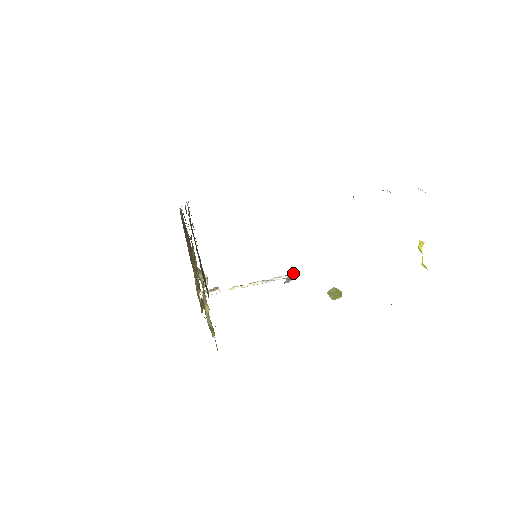
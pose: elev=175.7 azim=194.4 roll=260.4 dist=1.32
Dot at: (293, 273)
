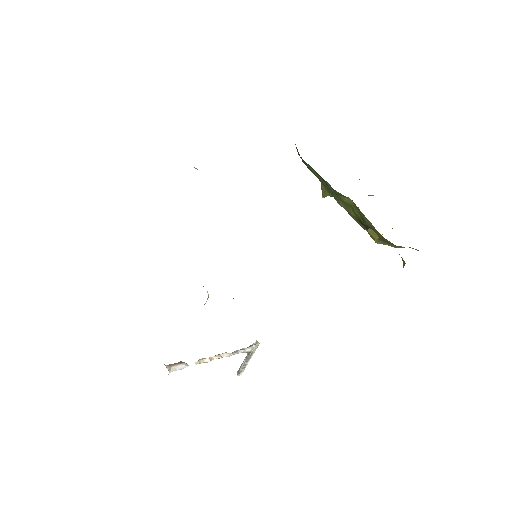
Dot at: (254, 343)
